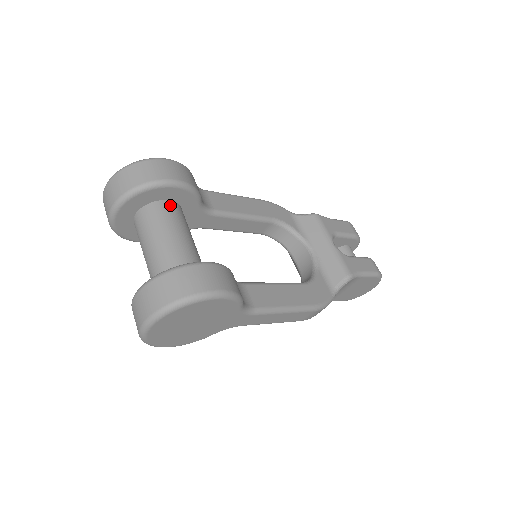
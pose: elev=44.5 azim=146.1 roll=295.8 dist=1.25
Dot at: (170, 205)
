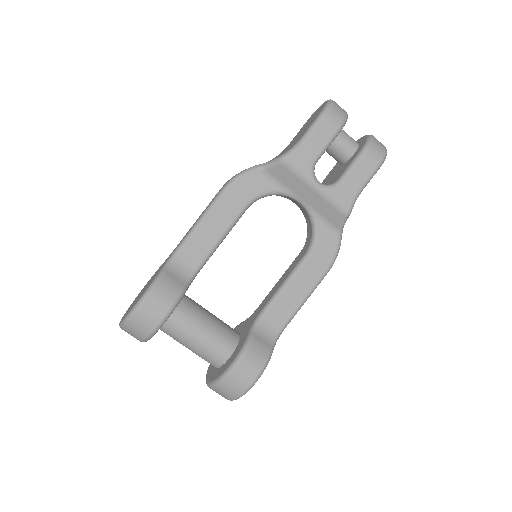
Dot at: (172, 319)
